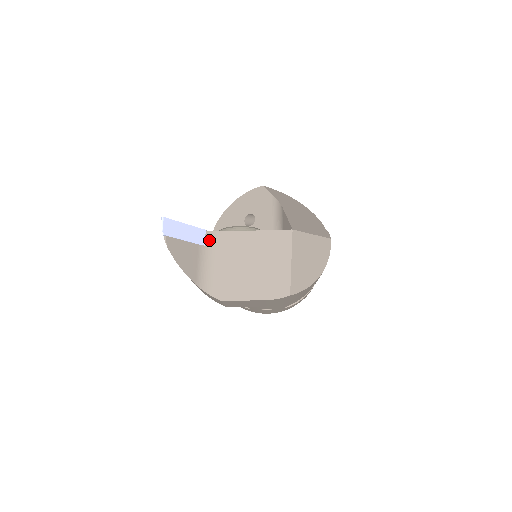
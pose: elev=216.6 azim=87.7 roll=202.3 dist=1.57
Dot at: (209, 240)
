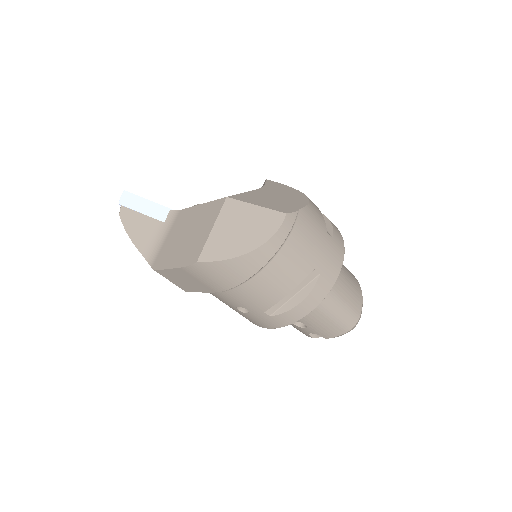
Dot at: (170, 218)
